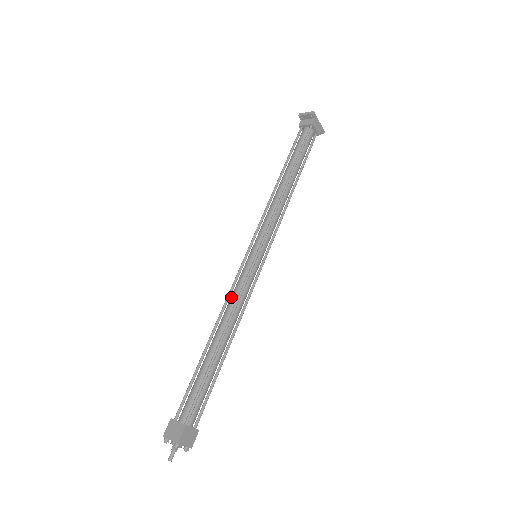
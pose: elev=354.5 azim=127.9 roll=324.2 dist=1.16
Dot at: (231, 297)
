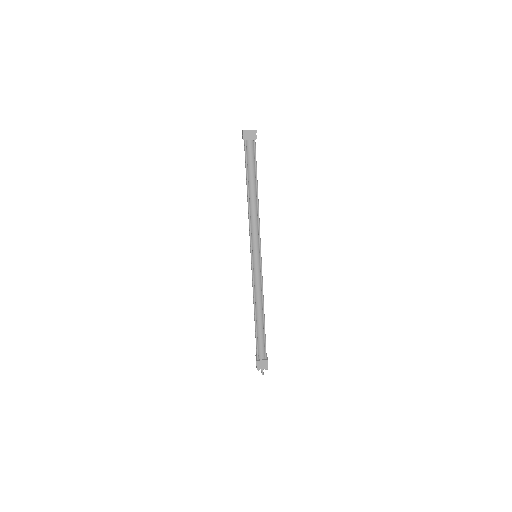
Dot at: (256, 289)
